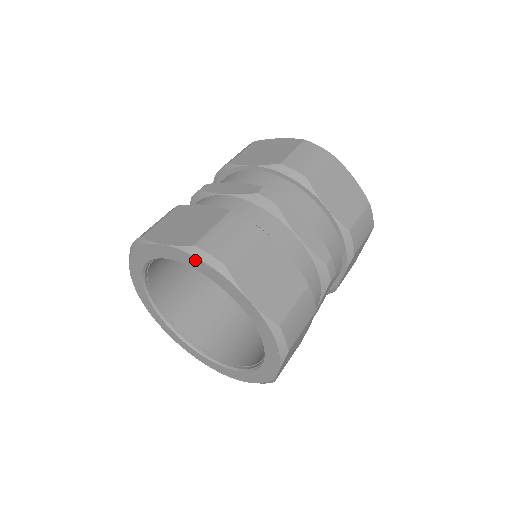
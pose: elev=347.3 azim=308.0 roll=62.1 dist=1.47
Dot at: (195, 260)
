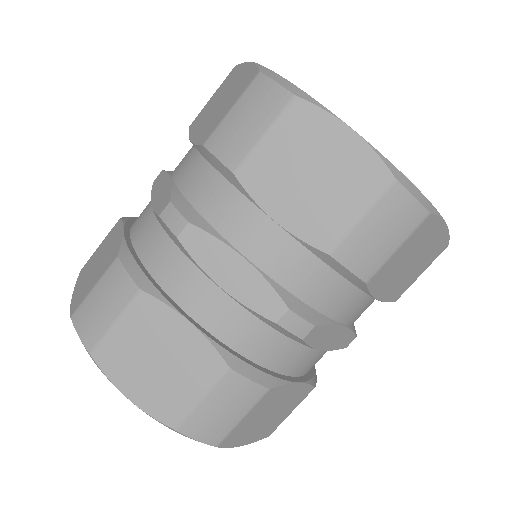
Dot at: occluded
